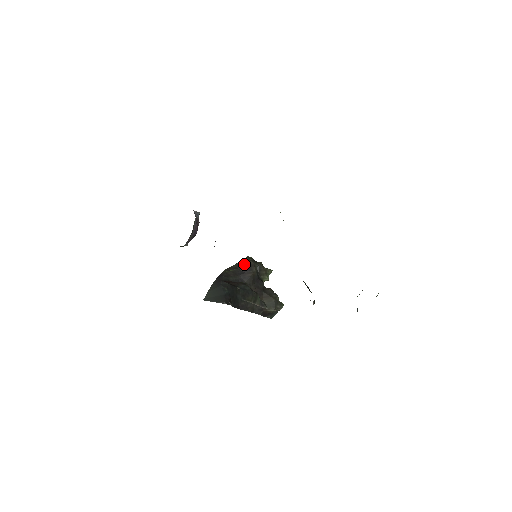
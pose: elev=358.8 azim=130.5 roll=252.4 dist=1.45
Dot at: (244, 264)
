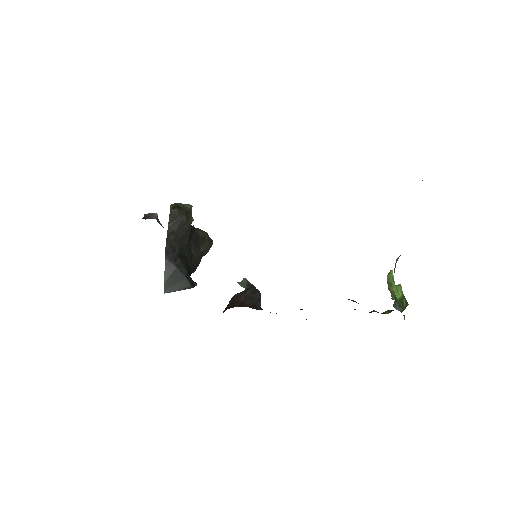
Dot at: (179, 223)
